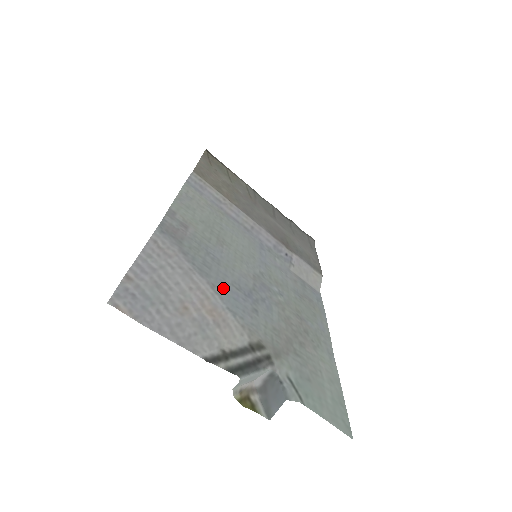
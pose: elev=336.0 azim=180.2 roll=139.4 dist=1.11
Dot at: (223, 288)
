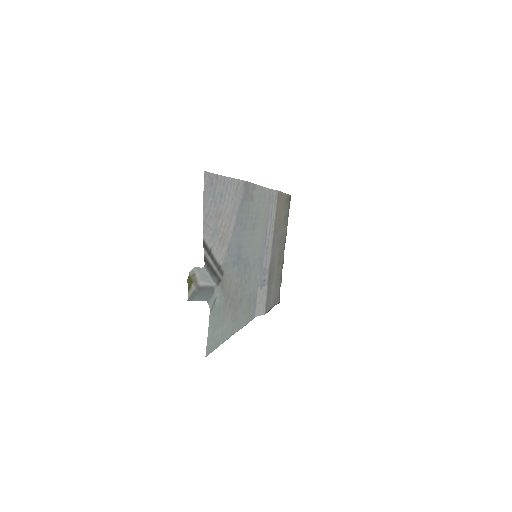
Dot at: (236, 237)
